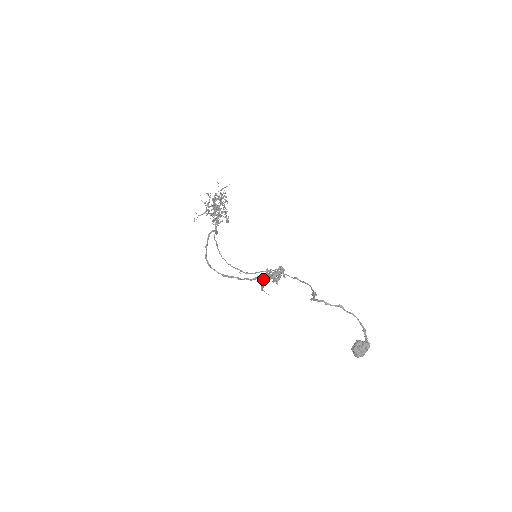
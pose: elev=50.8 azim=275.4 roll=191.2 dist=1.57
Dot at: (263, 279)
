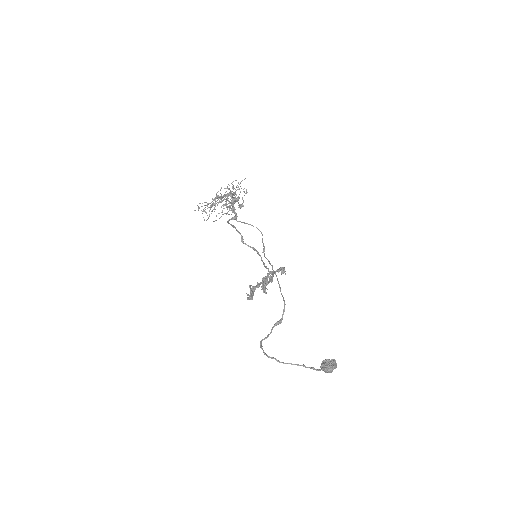
Dot at: occluded
